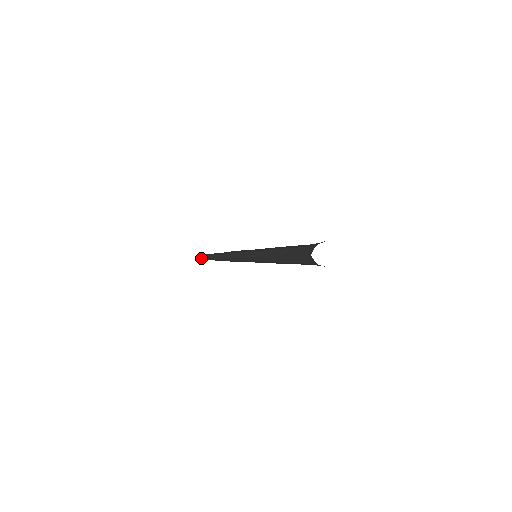
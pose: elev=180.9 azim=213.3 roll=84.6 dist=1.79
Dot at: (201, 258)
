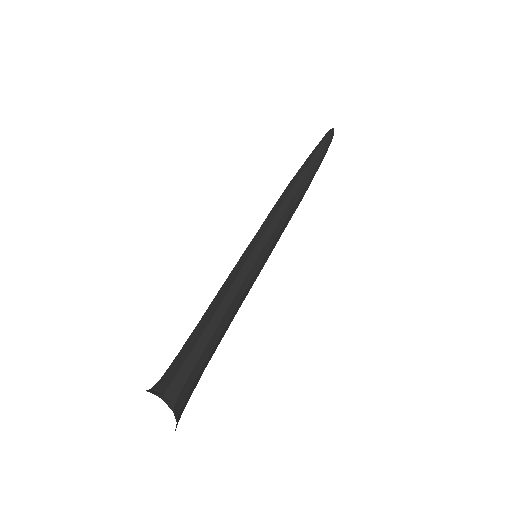
Dot at: (320, 141)
